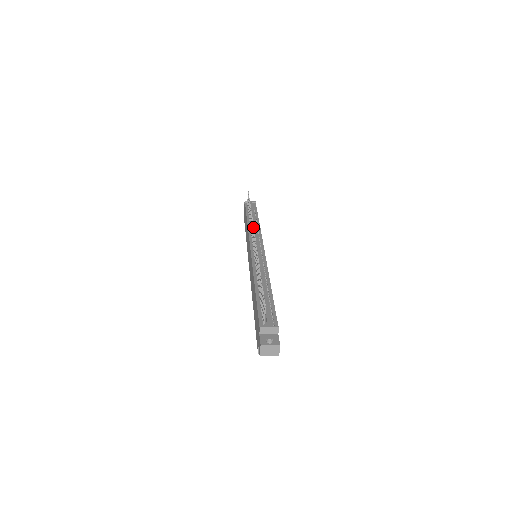
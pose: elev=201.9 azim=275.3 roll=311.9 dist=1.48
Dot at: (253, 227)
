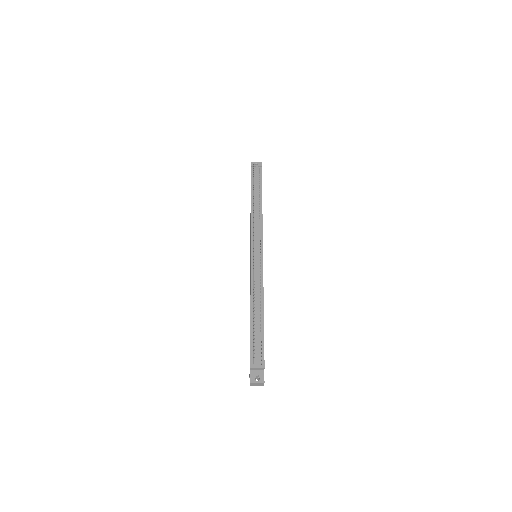
Dot at: occluded
